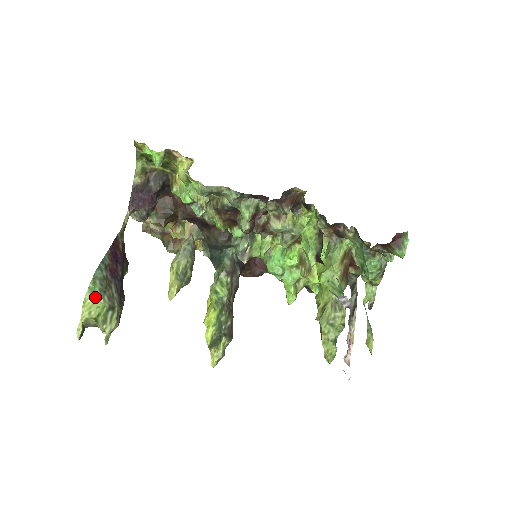
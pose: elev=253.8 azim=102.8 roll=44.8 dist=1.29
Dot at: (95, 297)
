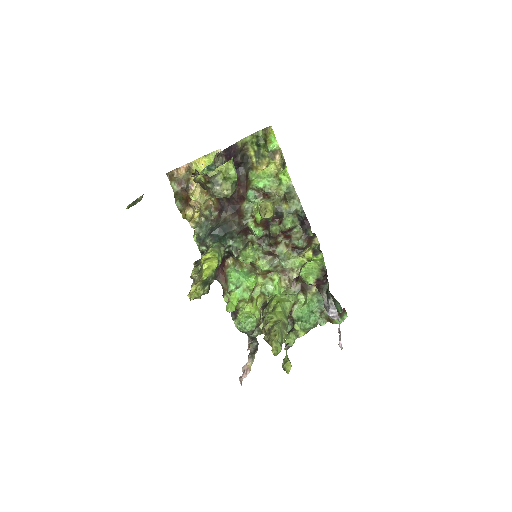
Dot at: (234, 167)
